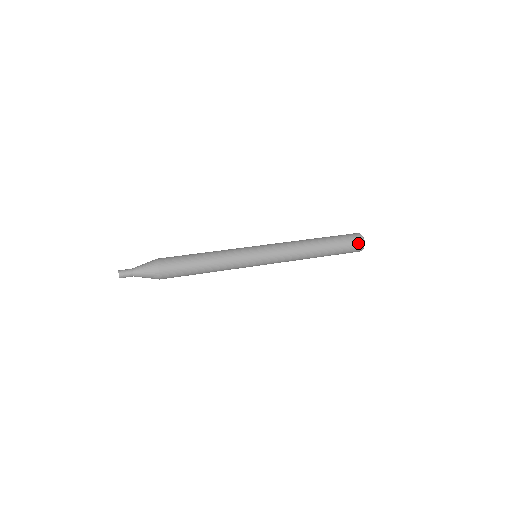
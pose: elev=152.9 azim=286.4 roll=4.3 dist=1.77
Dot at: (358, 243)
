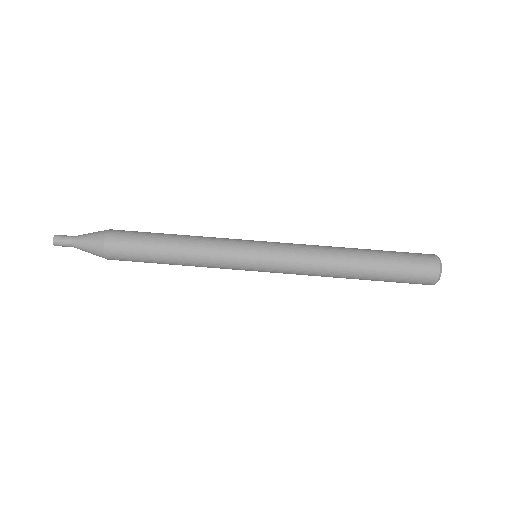
Dot at: (428, 272)
